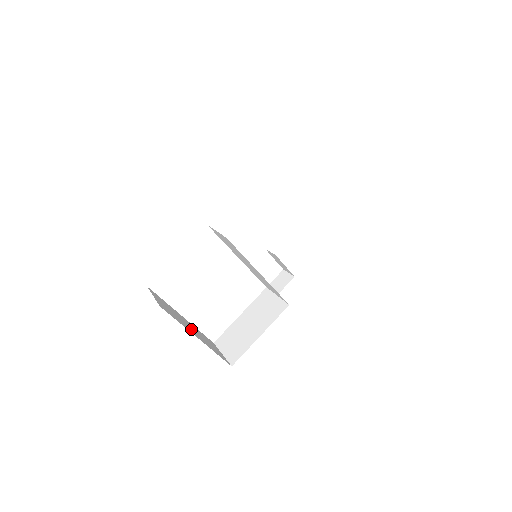
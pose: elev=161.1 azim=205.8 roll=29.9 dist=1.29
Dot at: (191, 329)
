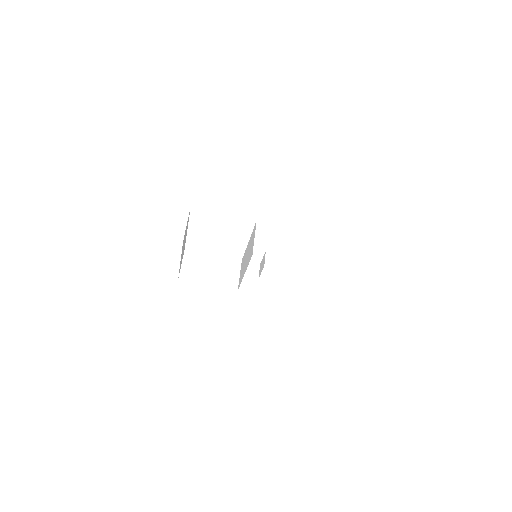
Dot at: occluded
